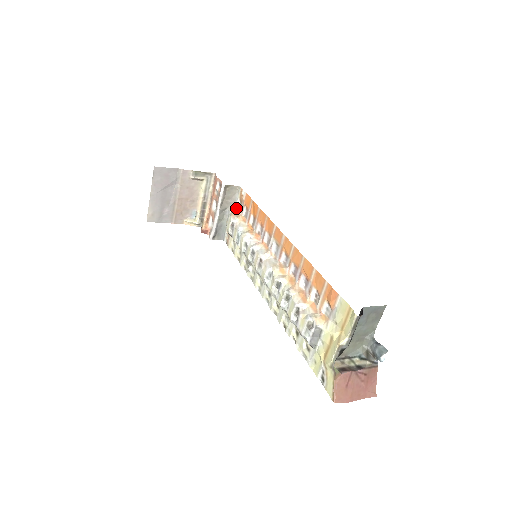
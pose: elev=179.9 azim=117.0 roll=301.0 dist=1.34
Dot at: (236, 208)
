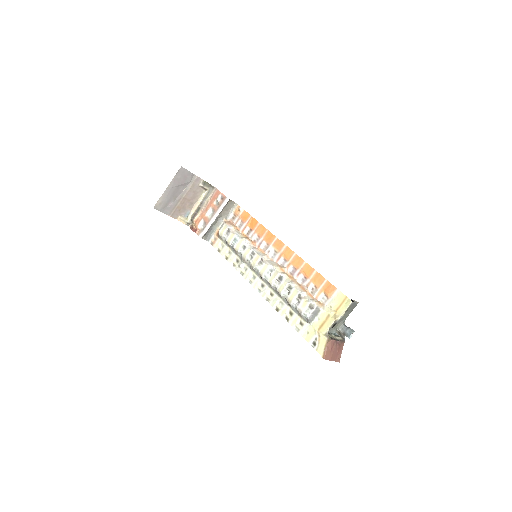
Dot at: (228, 219)
